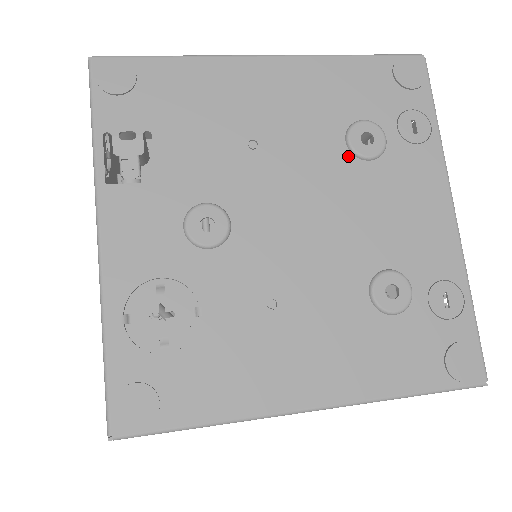
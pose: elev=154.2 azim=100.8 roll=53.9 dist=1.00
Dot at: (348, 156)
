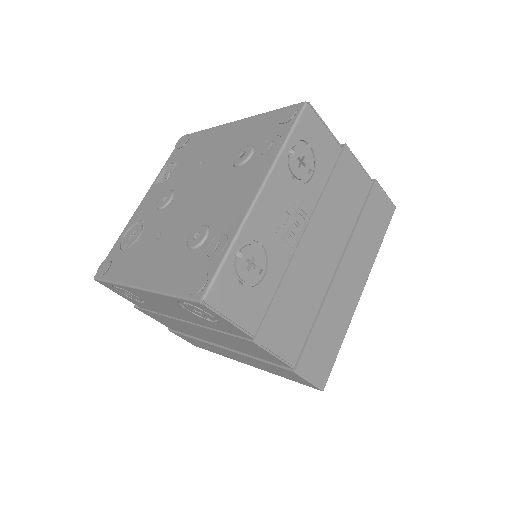
Dot at: (231, 165)
